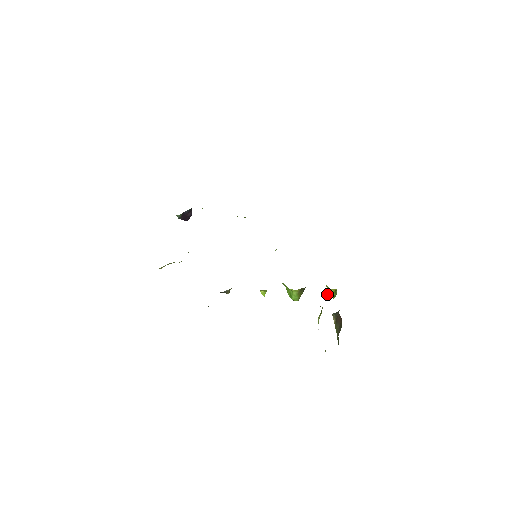
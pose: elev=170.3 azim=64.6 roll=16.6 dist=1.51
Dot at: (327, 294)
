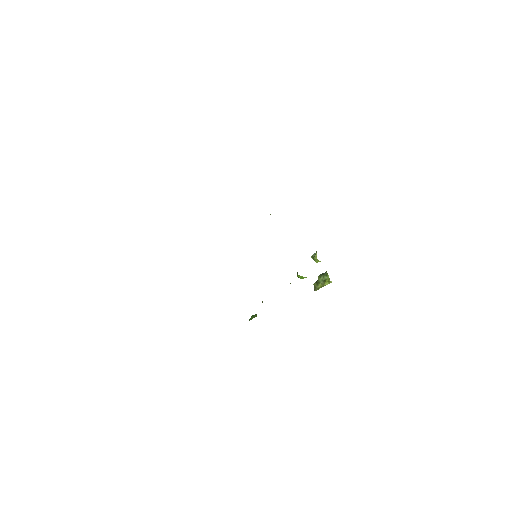
Dot at: occluded
